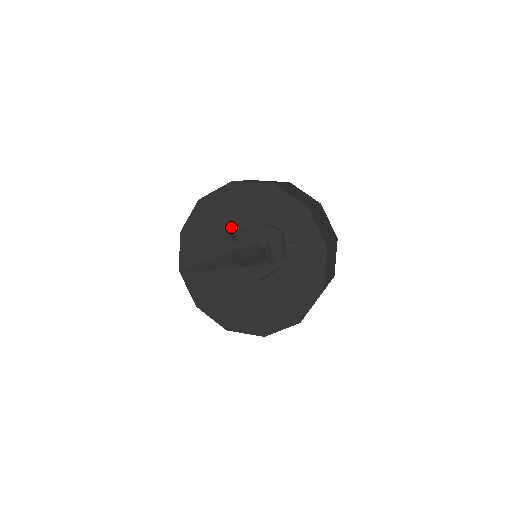
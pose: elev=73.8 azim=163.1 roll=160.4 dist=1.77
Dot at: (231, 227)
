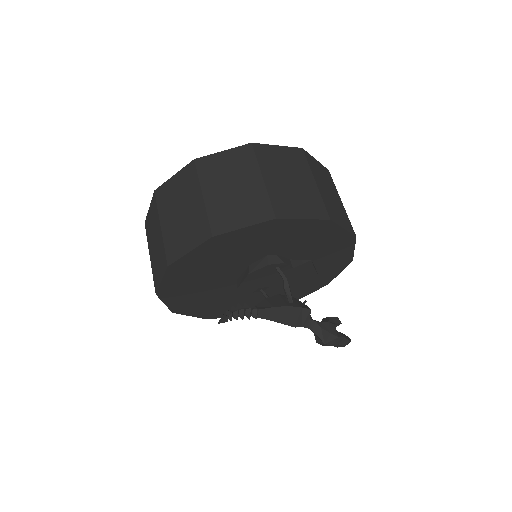
Dot at: (277, 252)
